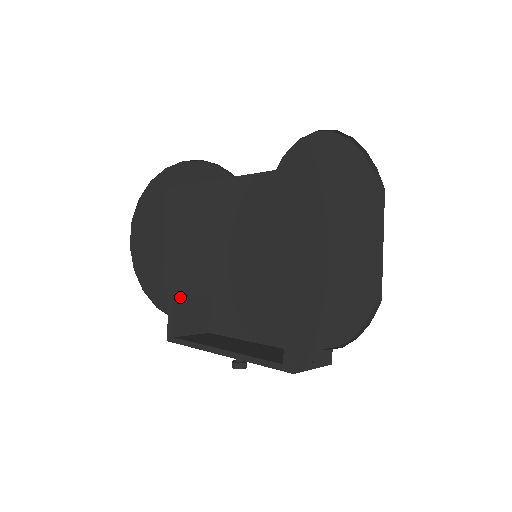
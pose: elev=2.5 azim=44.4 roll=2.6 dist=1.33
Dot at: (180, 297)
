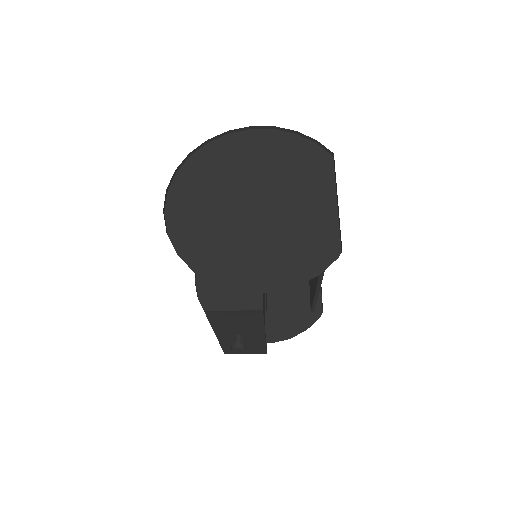
Dot at: occluded
